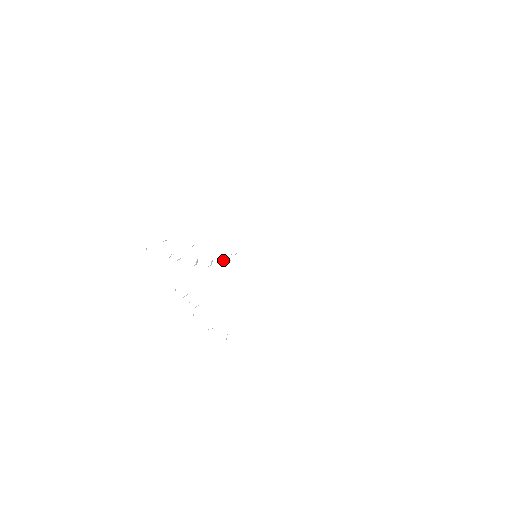
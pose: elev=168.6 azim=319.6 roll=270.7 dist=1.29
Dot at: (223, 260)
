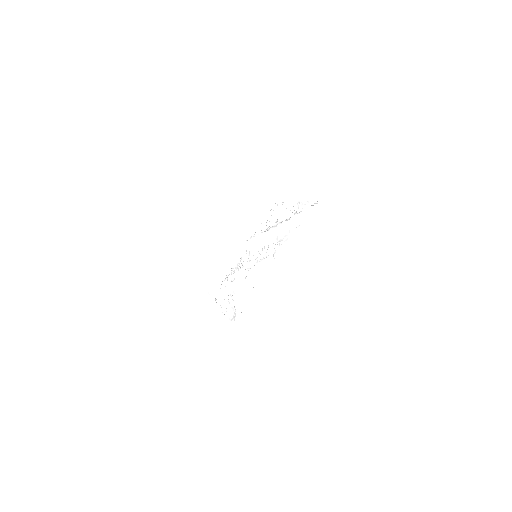
Dot at: (240, 270)
